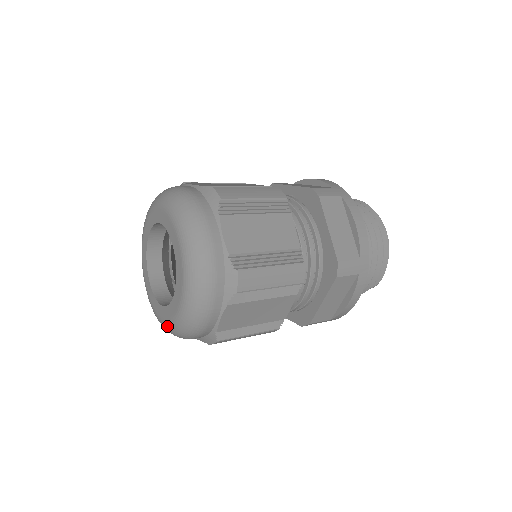
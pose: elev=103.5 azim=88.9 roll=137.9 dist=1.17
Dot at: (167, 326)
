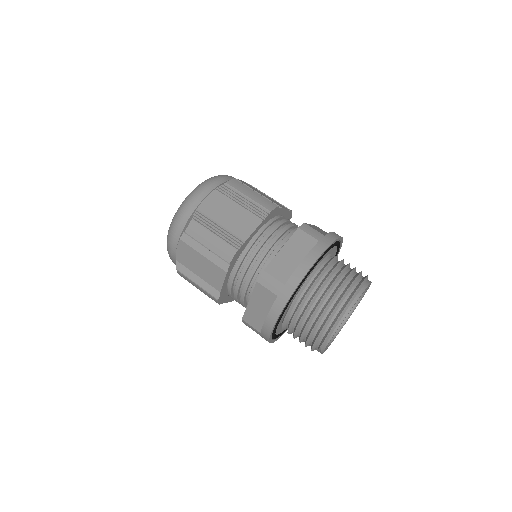
Dot at: occluded
